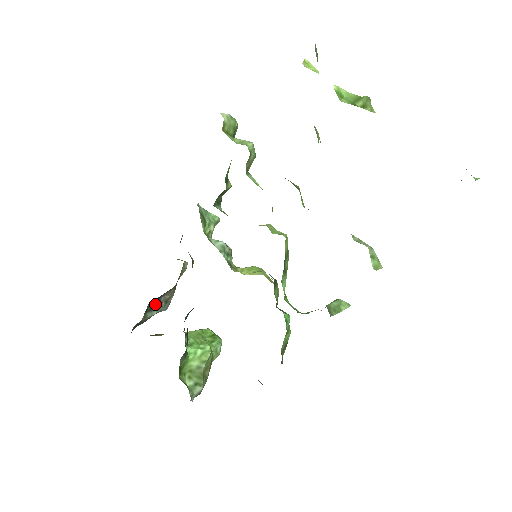
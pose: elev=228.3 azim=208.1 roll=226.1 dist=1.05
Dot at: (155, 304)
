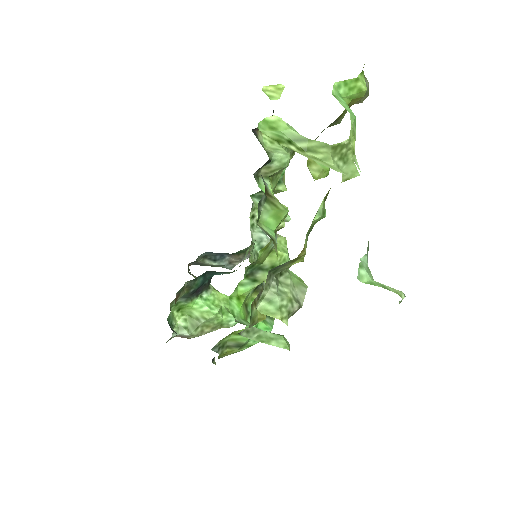
Dot at: (216, 257)
